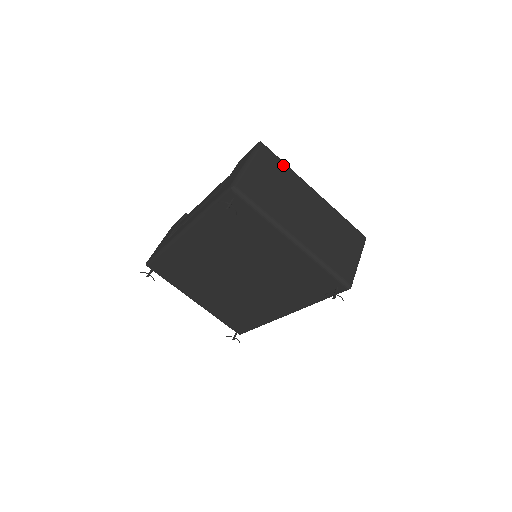
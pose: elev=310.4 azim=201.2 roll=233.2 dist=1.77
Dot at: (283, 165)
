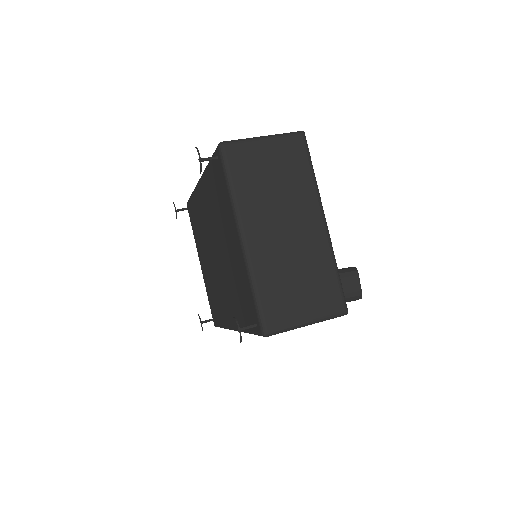
Dot at: (308, 168)
